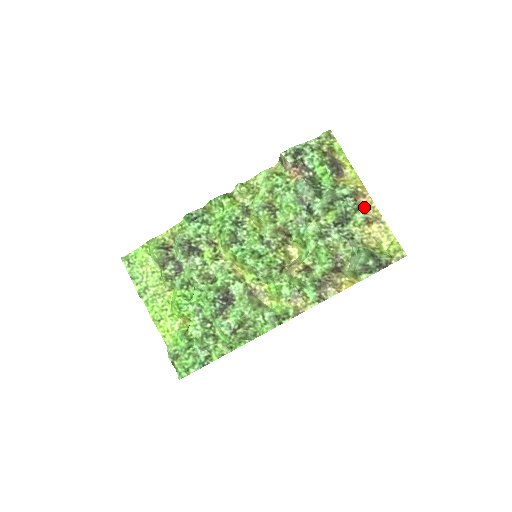
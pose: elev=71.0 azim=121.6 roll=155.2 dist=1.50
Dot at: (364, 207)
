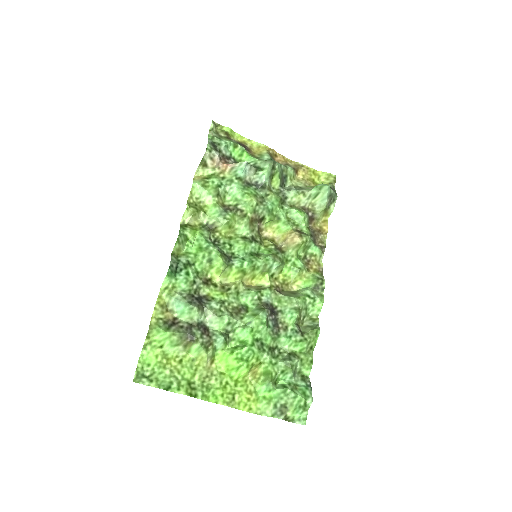
Dot at: (284, 163)
